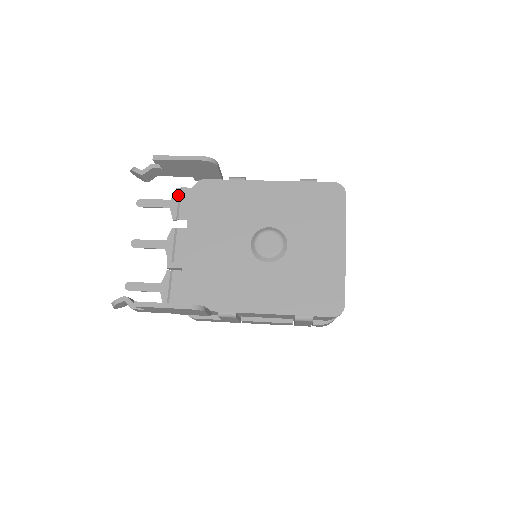
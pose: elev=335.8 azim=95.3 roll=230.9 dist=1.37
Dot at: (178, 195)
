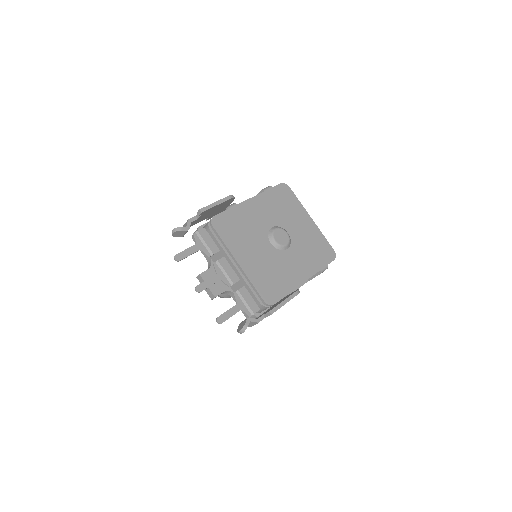
Dot at: (198, 238)
